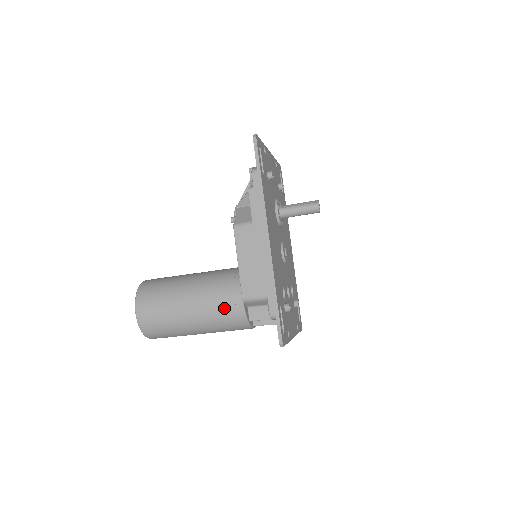
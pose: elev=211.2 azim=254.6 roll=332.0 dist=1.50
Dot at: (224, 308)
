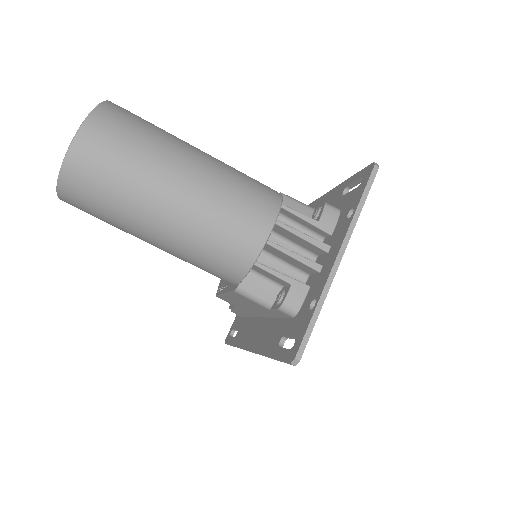
Dot at: occluded
